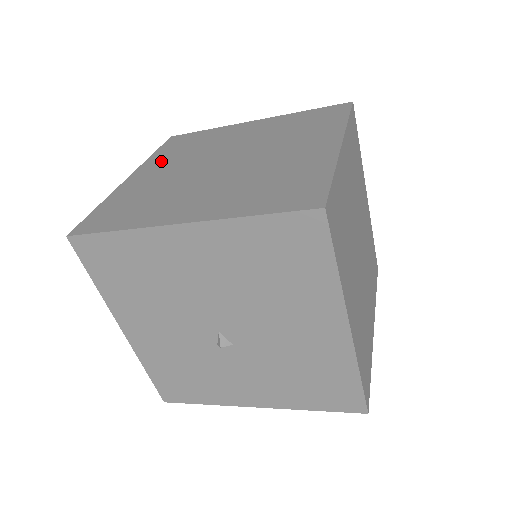
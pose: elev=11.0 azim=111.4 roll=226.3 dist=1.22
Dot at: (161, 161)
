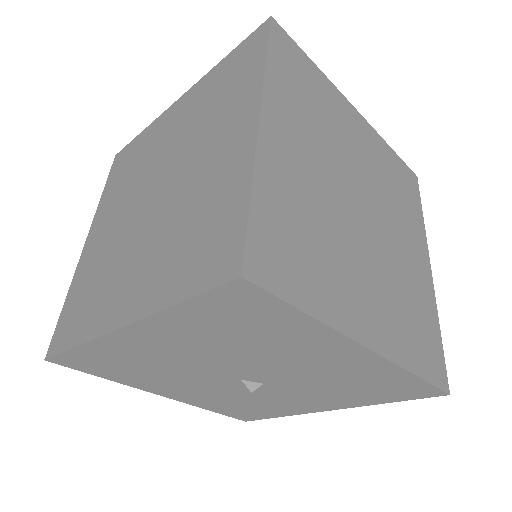
Dot at: (107, 206)
